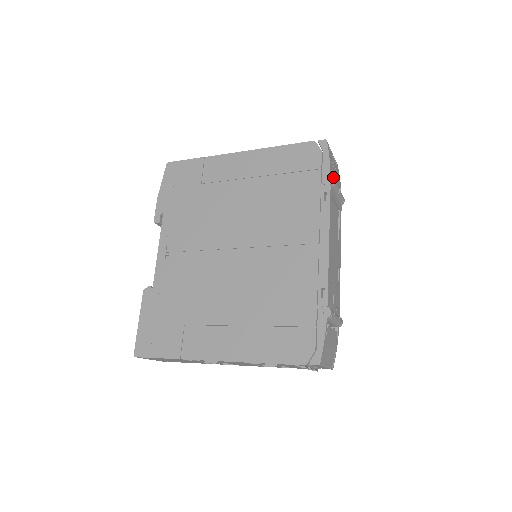
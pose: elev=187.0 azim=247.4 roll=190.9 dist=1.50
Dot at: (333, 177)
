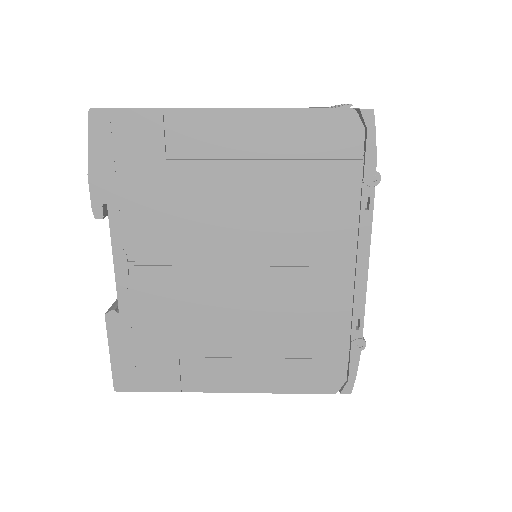
Dot at: (380, 175)
